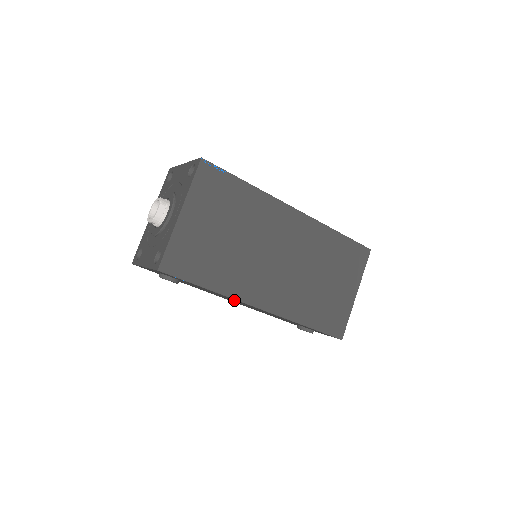
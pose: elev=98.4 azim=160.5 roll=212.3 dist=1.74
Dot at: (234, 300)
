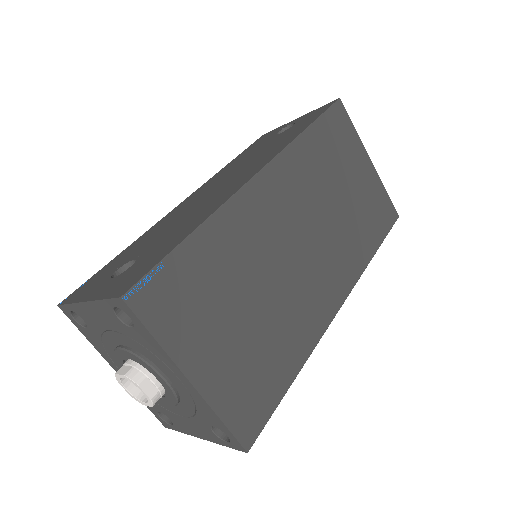
Dot at: occluded
